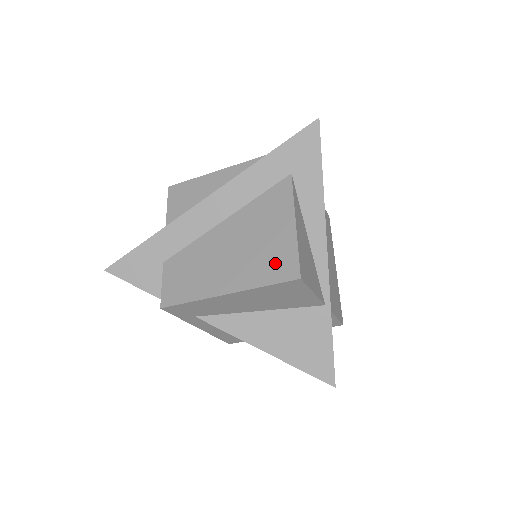
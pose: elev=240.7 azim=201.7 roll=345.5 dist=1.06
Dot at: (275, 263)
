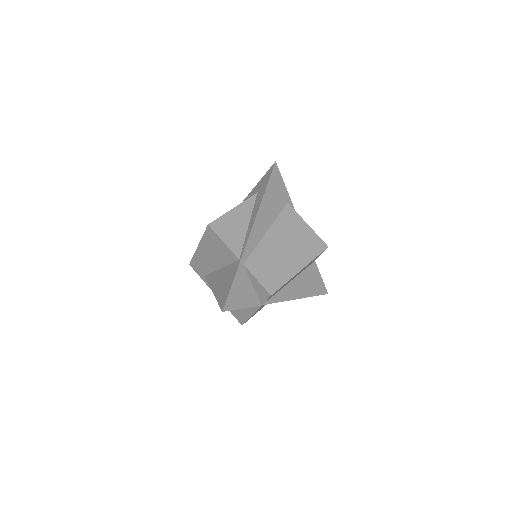
Dot at: occluded
